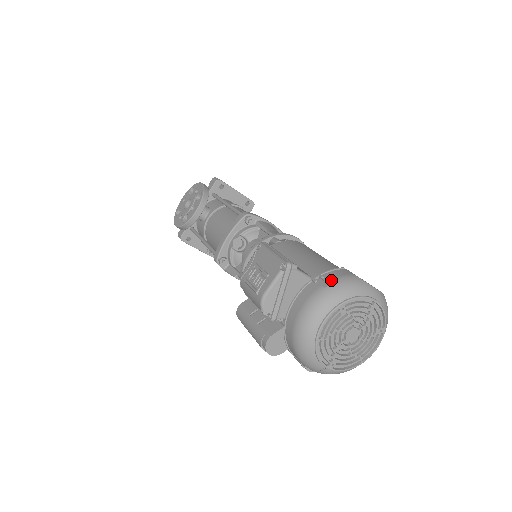
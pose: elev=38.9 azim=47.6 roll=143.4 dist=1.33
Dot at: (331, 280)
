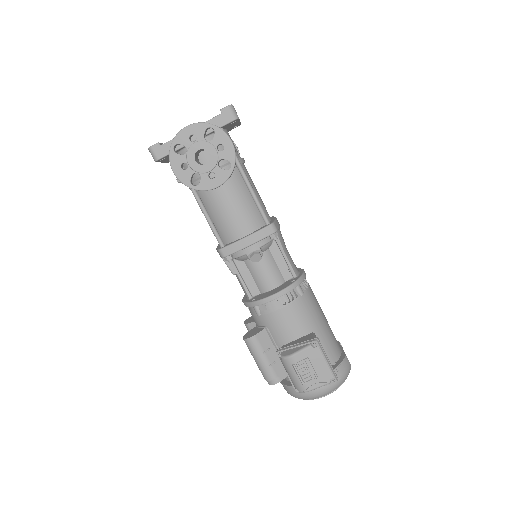
Dot at: (342, 375)
